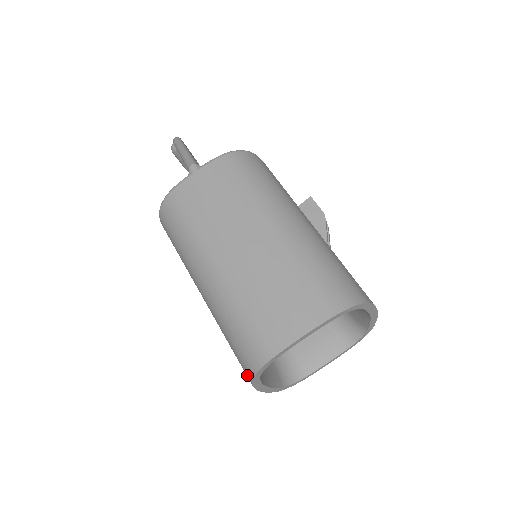
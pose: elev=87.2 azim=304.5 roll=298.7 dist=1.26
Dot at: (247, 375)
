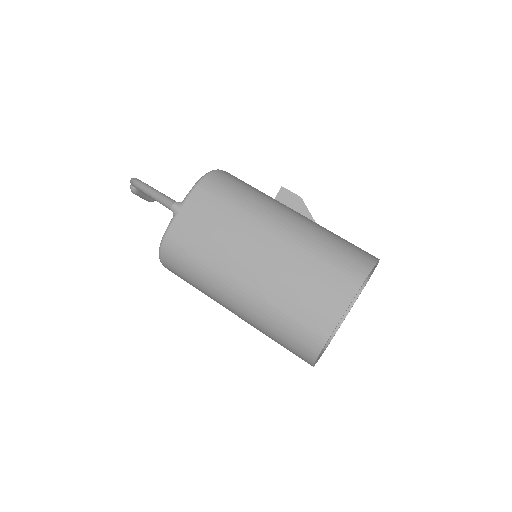
Dot at: (307, 361)
